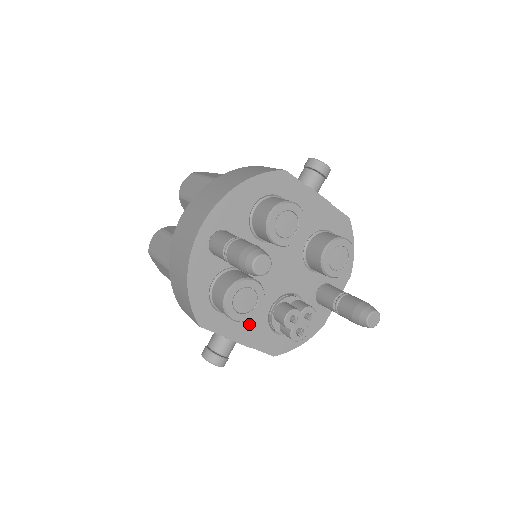
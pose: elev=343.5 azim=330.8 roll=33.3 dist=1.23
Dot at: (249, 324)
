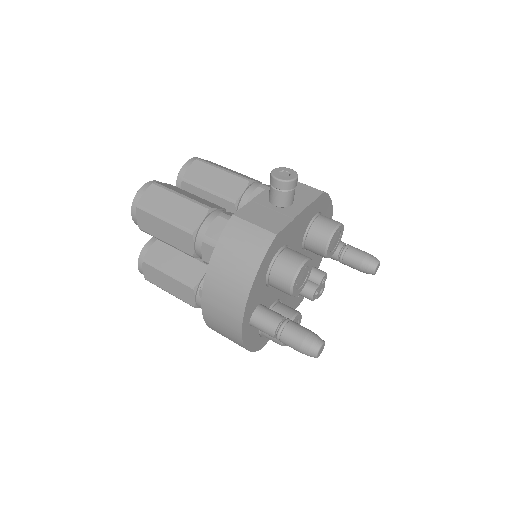
Dot at: occluded
